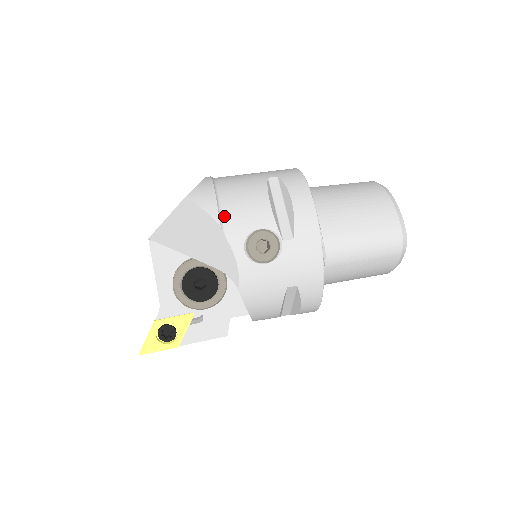
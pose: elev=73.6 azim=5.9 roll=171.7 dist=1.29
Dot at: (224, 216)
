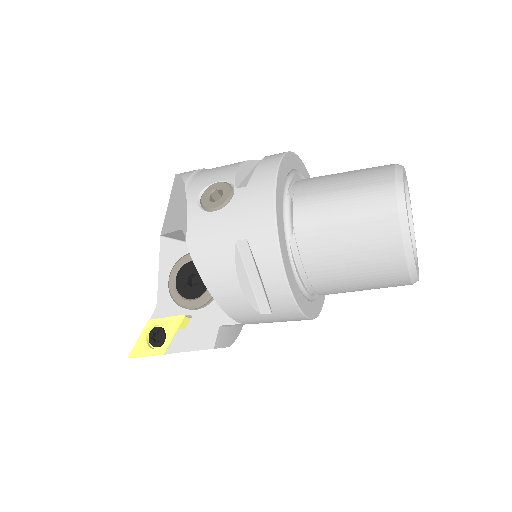
Dot at: (194, 178)
